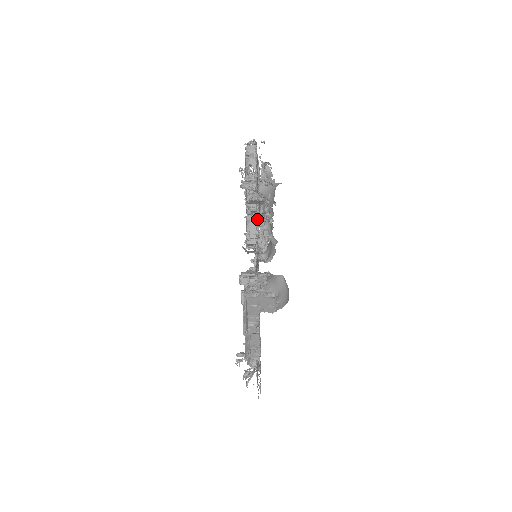
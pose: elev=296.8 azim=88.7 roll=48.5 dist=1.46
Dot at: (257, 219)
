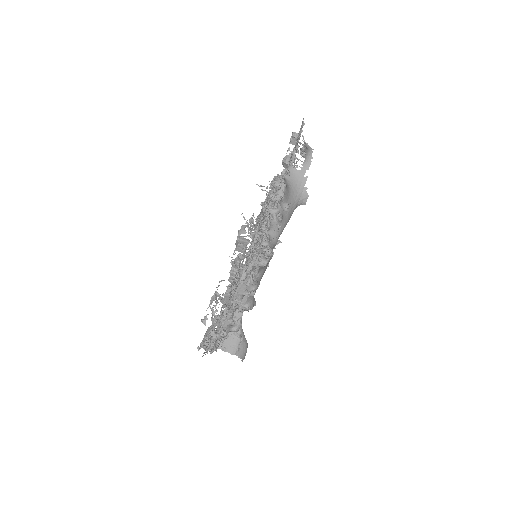
Dot at: occluded
